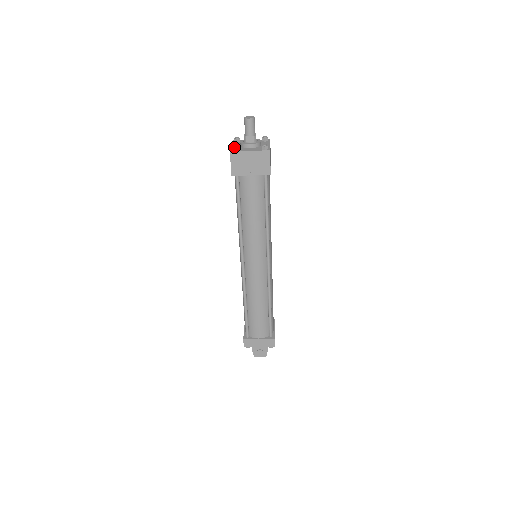
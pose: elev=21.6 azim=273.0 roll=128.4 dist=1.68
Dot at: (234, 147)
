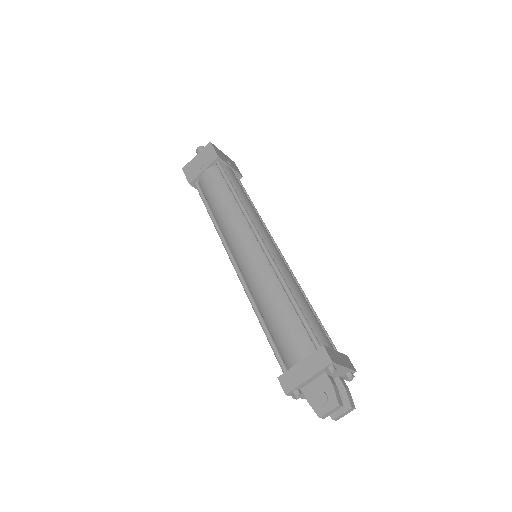
Dot at: (186, 165)
